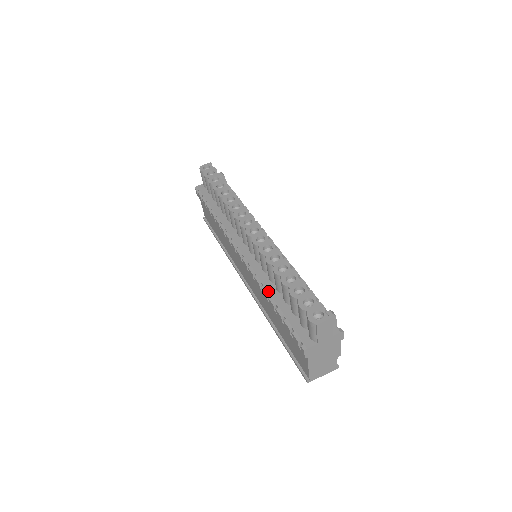
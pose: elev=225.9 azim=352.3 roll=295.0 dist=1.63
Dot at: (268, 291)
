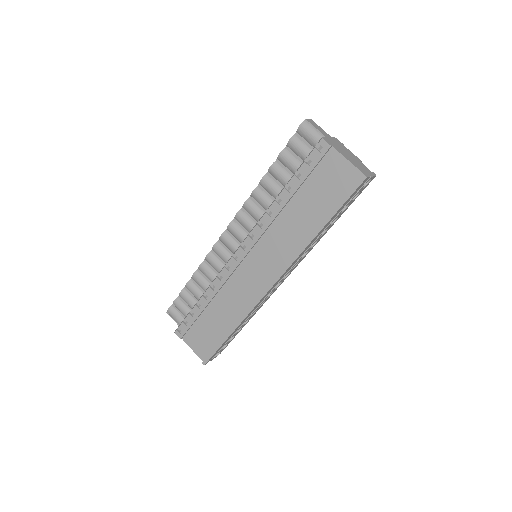
Dot at: (274, 200)
